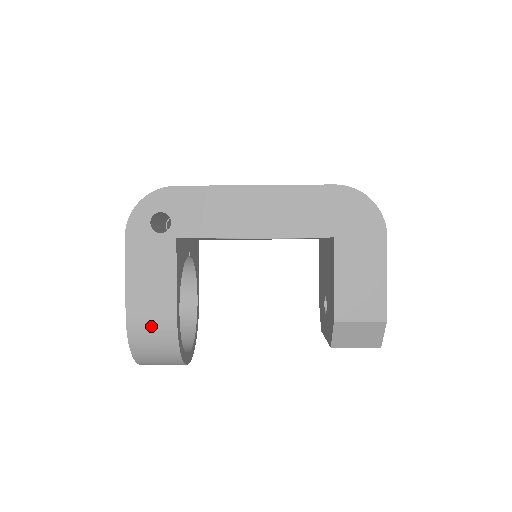
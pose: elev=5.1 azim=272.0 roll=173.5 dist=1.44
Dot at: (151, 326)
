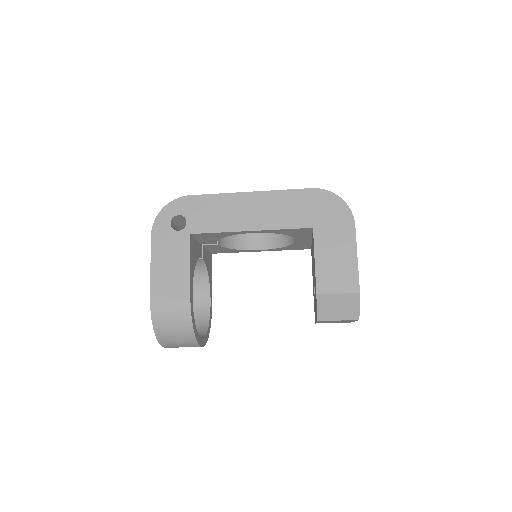
Dot at: (170, 304)
